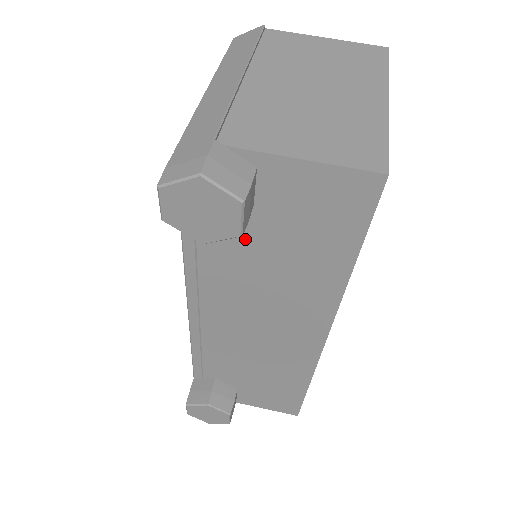
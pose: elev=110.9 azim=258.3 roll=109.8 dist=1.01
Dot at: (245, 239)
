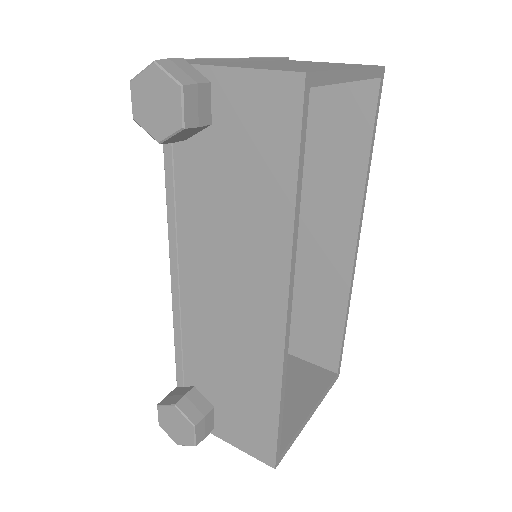
Dot at: (208, 169)
